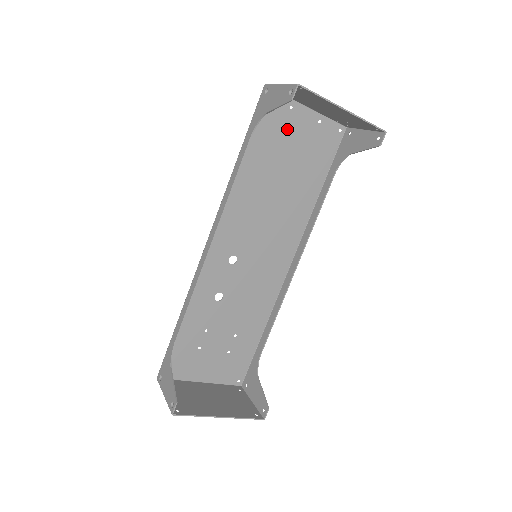
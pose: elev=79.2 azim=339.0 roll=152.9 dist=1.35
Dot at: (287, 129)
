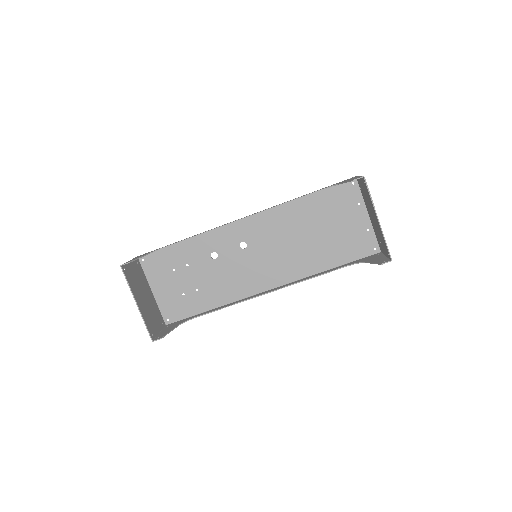
Dot at: (345, 212)
